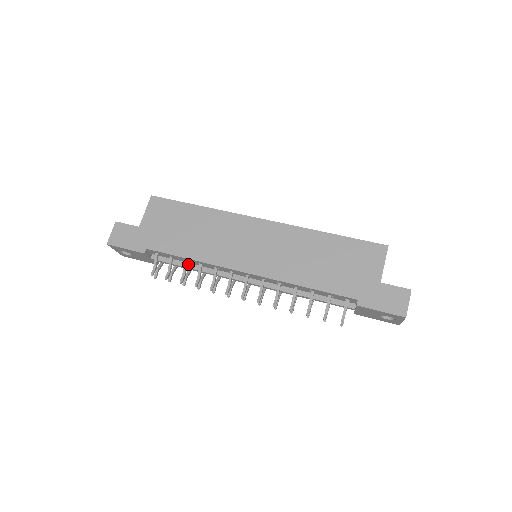
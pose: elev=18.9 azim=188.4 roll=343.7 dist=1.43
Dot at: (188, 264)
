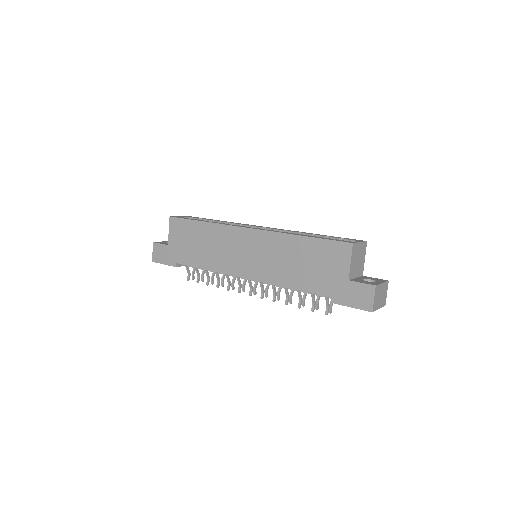
Dot at: occluded
